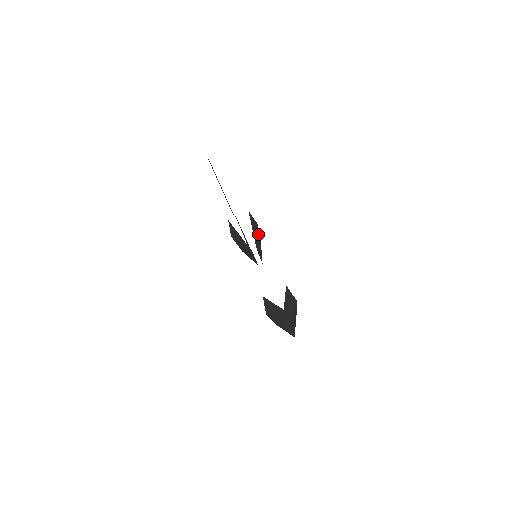
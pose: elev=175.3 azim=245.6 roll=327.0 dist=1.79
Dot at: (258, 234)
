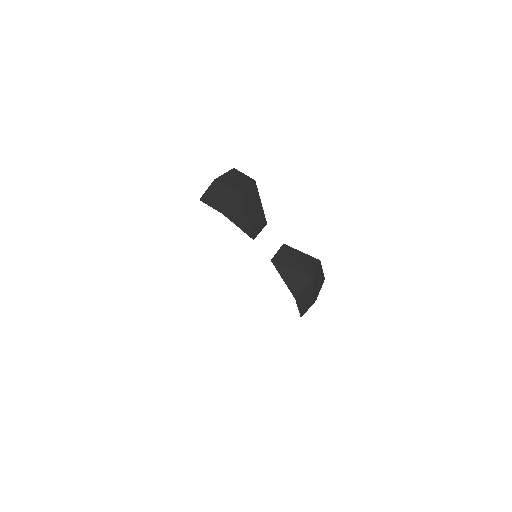
Dot at: (246, 205)
